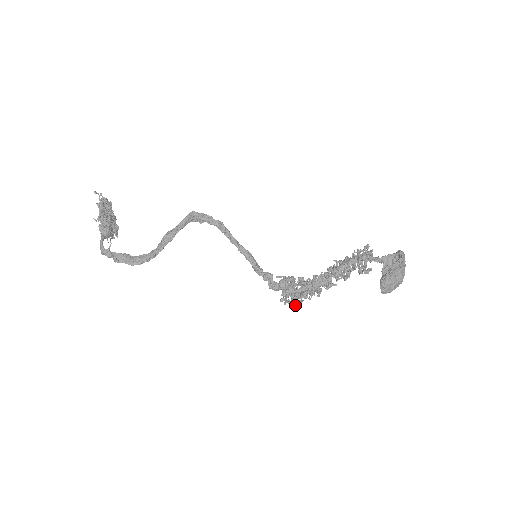
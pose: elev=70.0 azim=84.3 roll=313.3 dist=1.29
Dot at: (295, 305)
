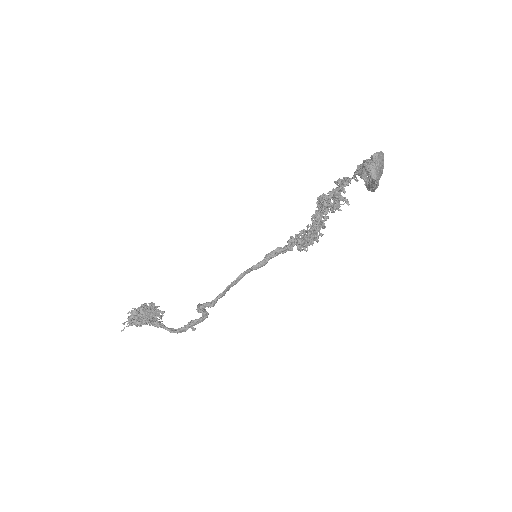
Dot at: occluded
